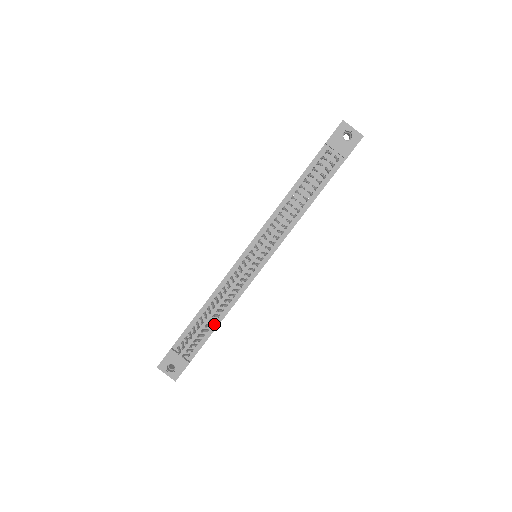
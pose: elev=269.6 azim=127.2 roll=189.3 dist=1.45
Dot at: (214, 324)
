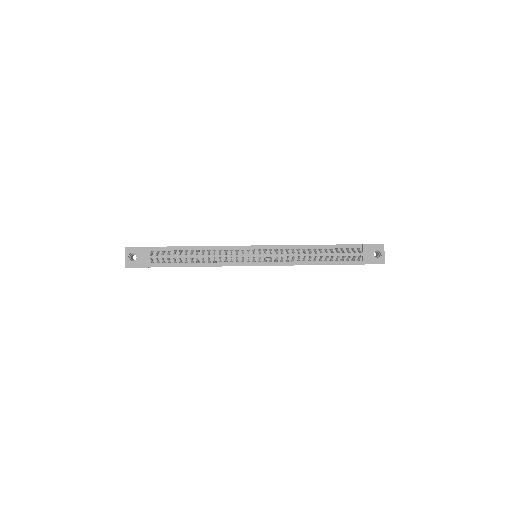
Dot at: (189, 263)
